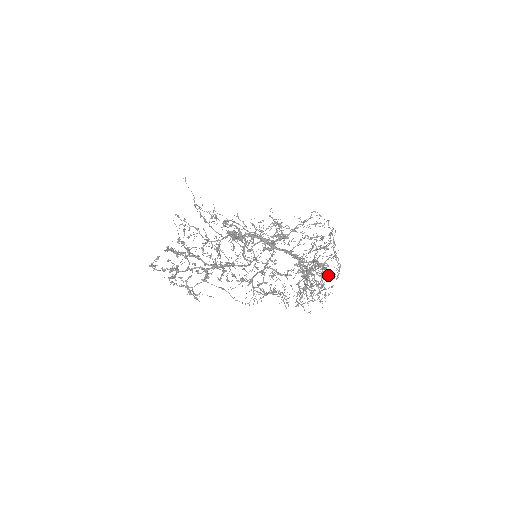
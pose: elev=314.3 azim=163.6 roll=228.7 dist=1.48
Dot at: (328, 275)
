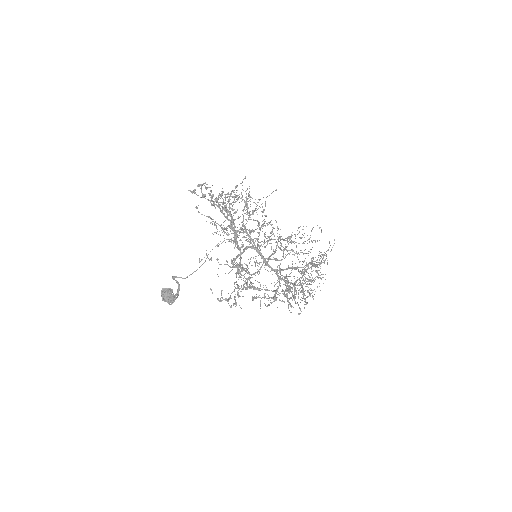
Dot at: occluded
